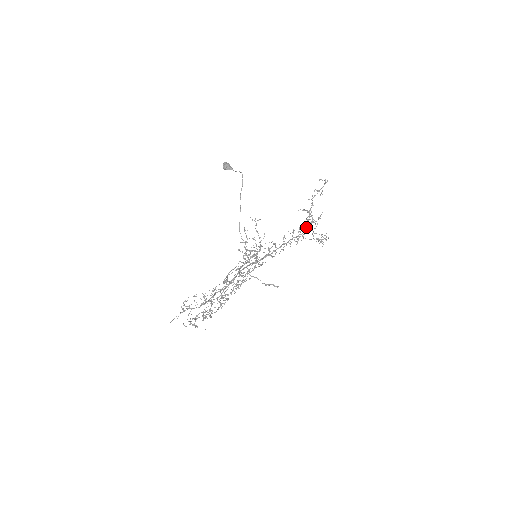
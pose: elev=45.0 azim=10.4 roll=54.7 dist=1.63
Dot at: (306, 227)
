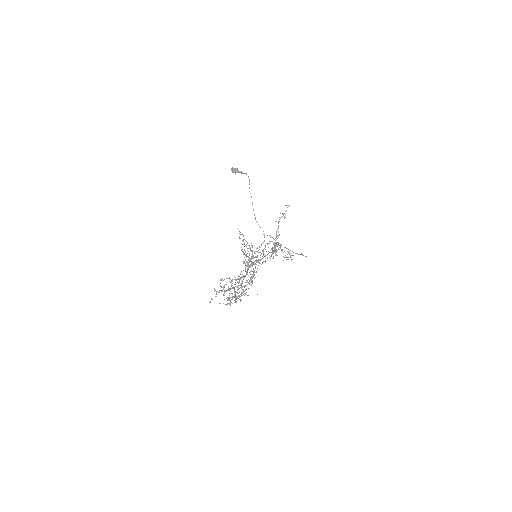
Dot at: occluded
